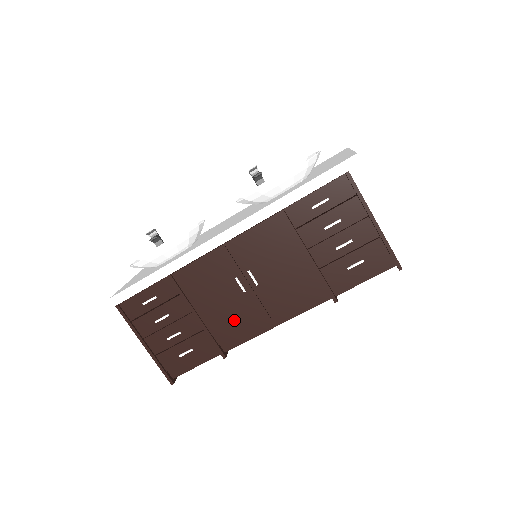
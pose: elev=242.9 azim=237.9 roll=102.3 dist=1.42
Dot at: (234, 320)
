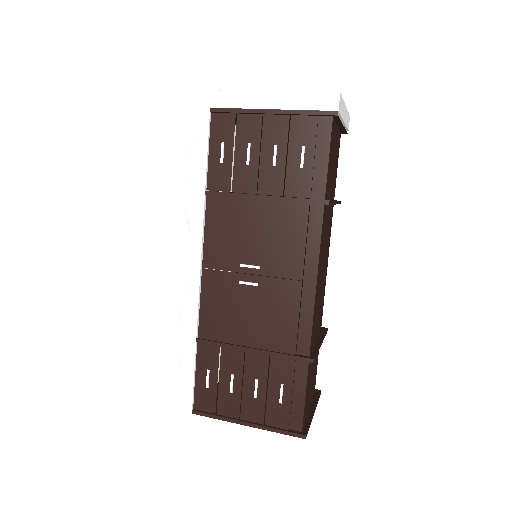
Dot at: (280, 318)
